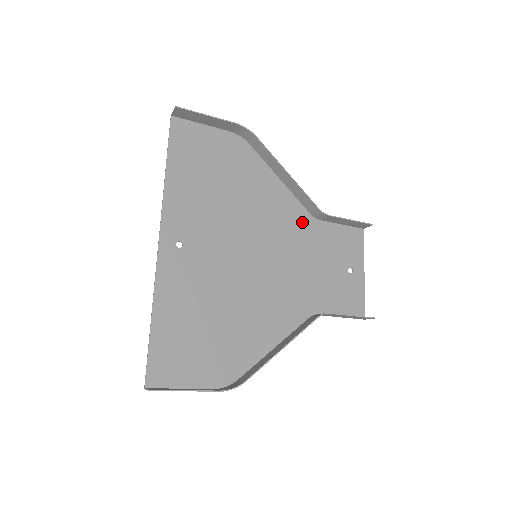
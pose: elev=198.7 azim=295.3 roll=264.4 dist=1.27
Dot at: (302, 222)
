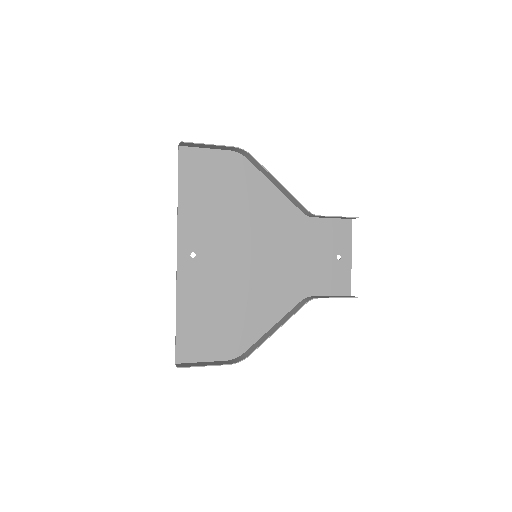
Dot at: (296, 221)
